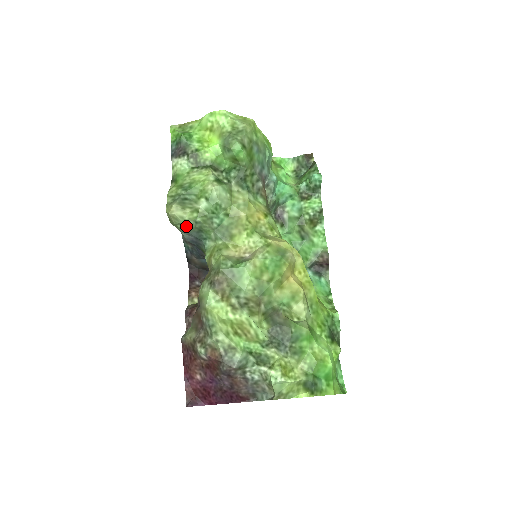
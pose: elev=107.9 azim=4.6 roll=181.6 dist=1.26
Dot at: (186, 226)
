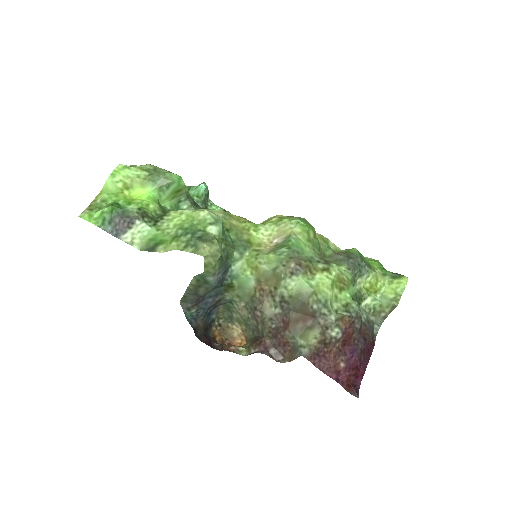
Dot at: (220, 261)
